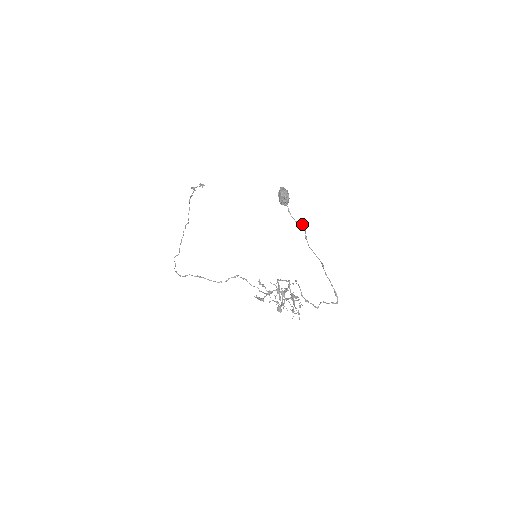
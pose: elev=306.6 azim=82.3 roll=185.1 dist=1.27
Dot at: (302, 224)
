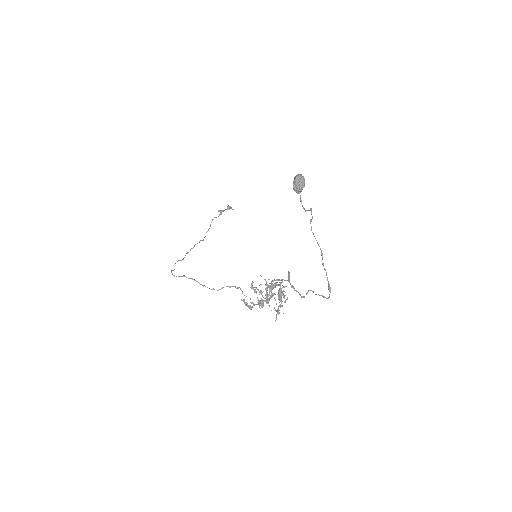
Dot at: (311, 210)
